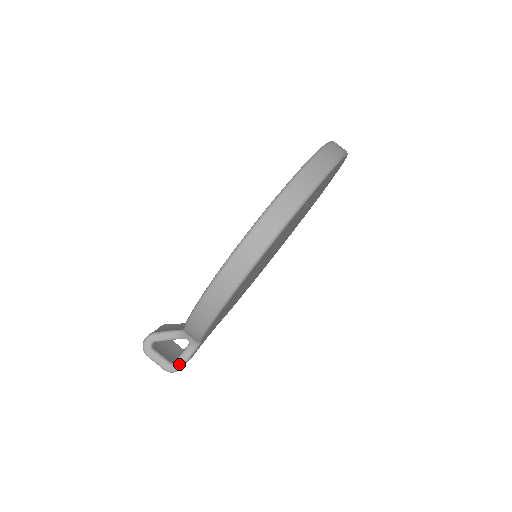
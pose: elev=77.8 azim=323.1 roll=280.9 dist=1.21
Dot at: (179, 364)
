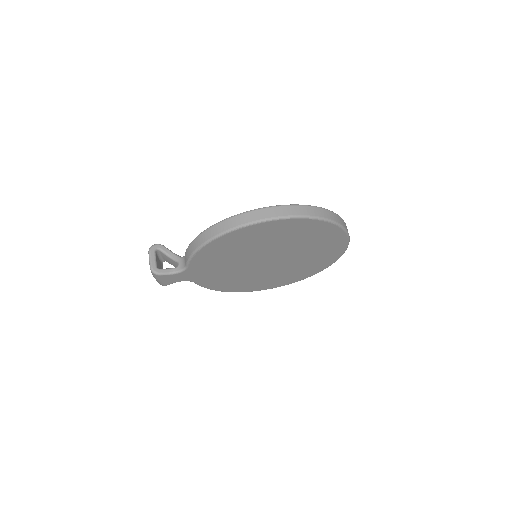
Dot at: (161, 271)
